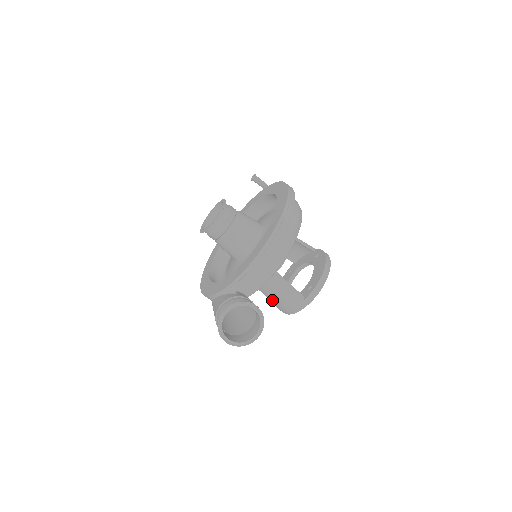
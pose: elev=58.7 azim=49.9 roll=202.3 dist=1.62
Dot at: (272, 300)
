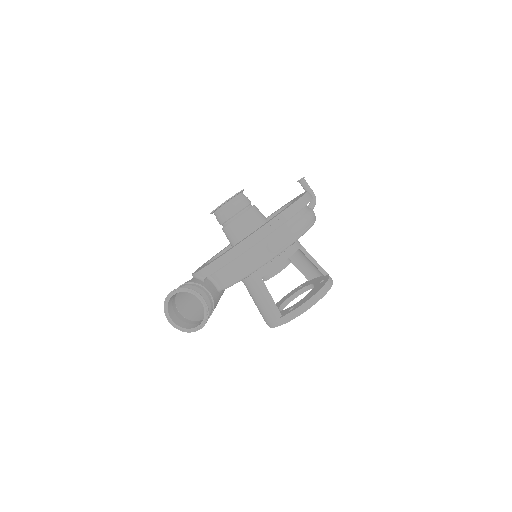
Dot at: (256, 305)
